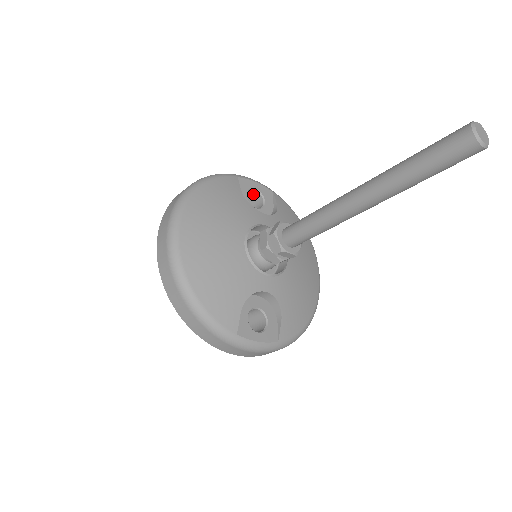
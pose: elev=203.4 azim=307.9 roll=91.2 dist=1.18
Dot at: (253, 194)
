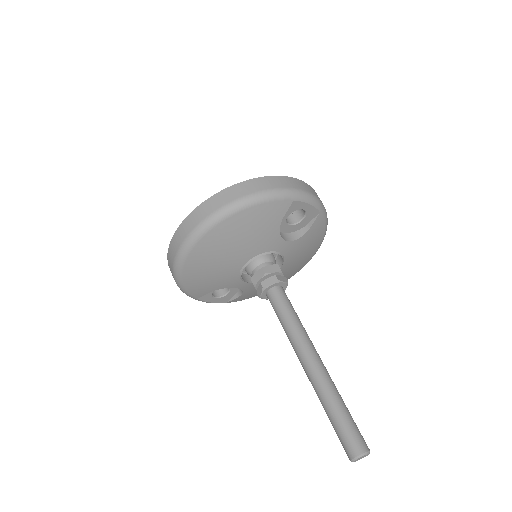
Dot at: occluded
